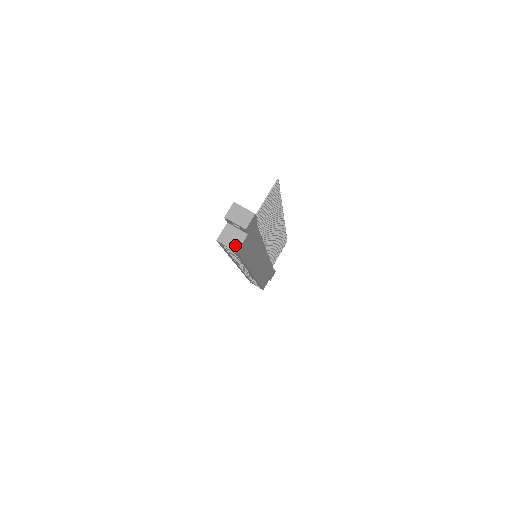
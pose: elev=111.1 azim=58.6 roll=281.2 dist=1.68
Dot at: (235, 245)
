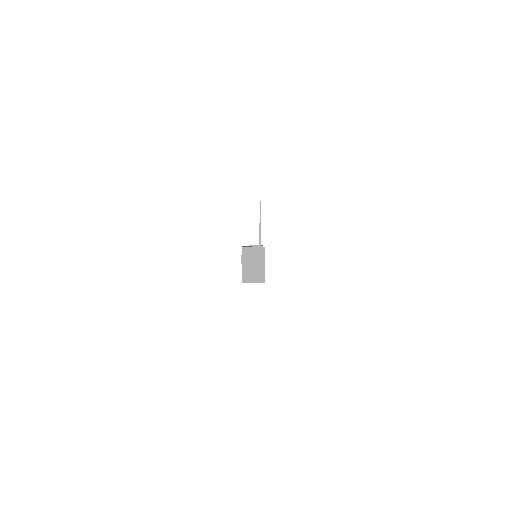
Dot at: (259, 278)
